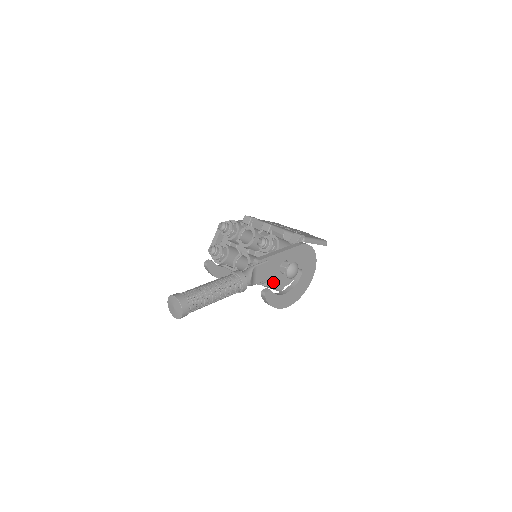
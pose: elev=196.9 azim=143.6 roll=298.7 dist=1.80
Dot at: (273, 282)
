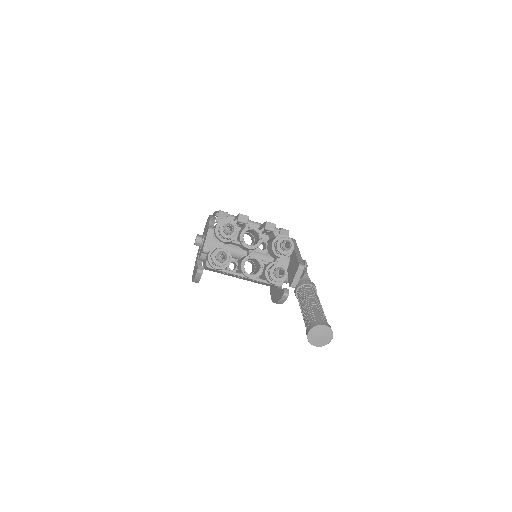
Dot at: (284, 281)
